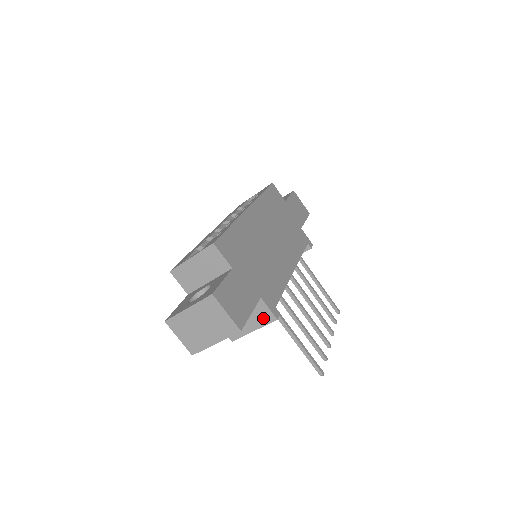
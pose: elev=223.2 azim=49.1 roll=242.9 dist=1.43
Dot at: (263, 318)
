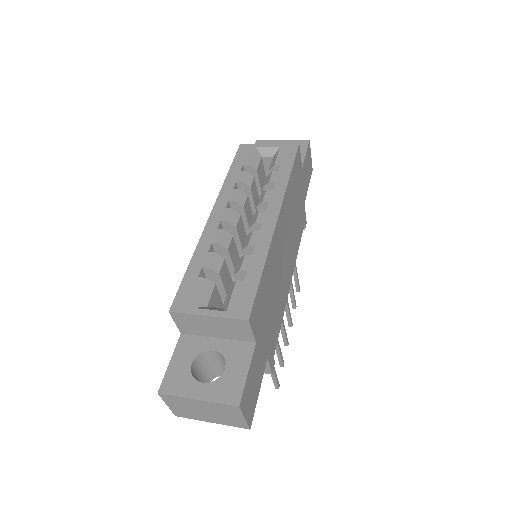
Dot at: occluded
